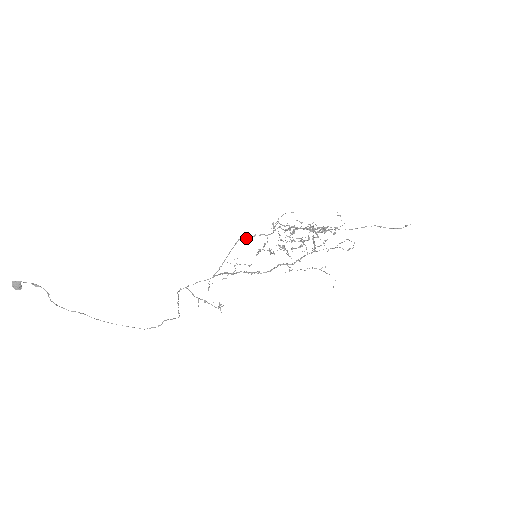
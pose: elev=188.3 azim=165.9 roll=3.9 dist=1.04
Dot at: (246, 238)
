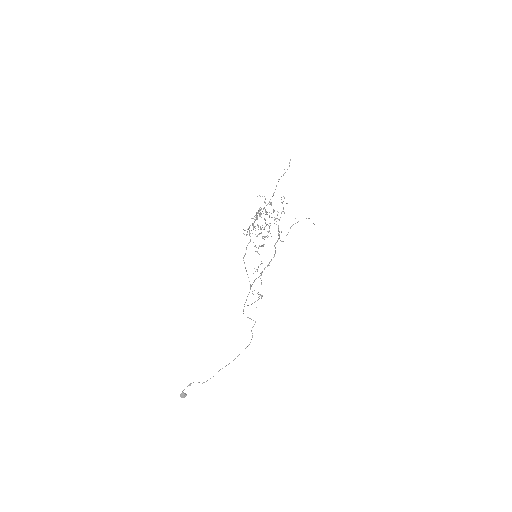
Dot at: occluded
